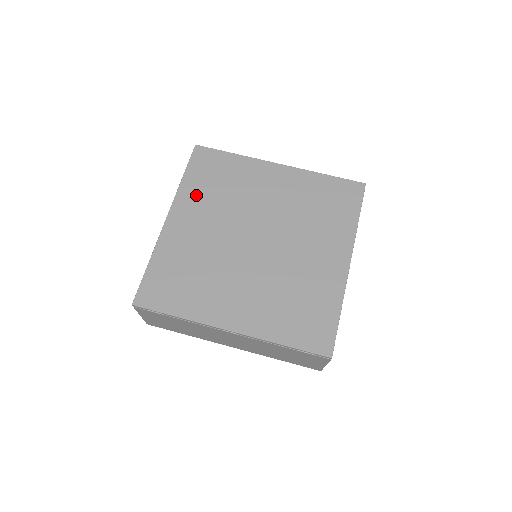
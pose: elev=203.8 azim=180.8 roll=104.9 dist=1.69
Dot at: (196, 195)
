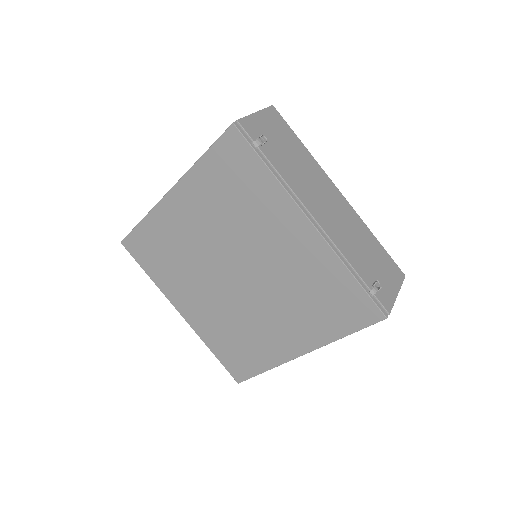
Dot at: (204, 190)
